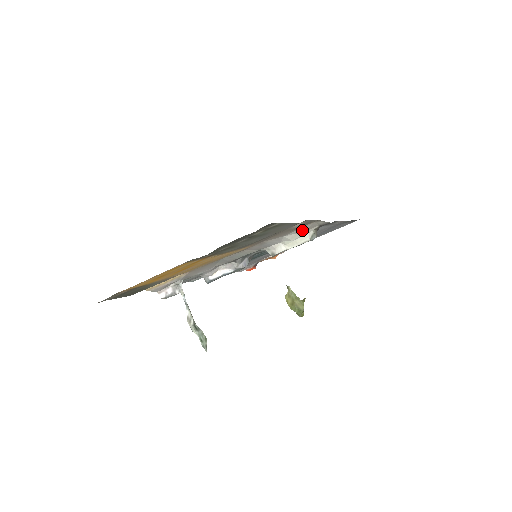
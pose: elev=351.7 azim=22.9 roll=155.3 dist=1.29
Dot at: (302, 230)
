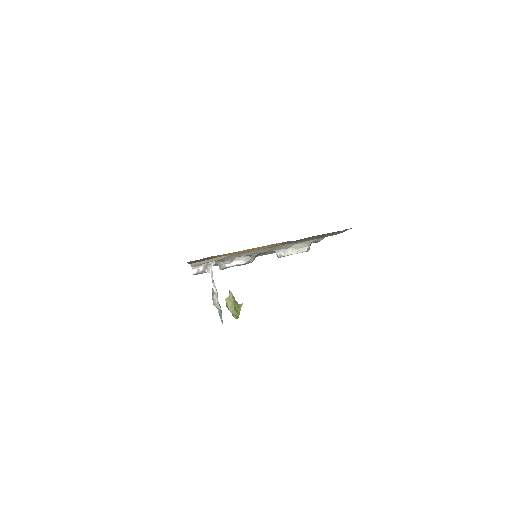
Dot at: (308, 242)
